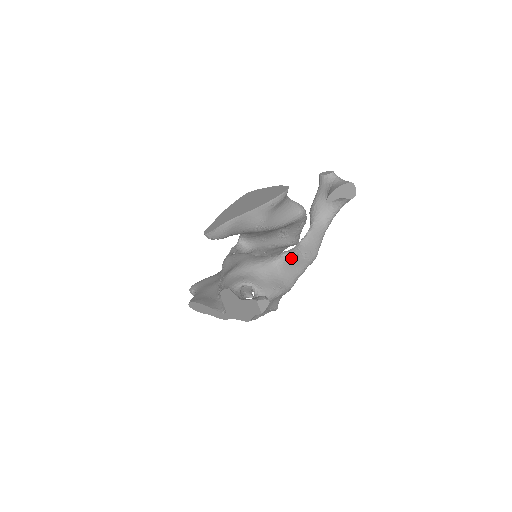
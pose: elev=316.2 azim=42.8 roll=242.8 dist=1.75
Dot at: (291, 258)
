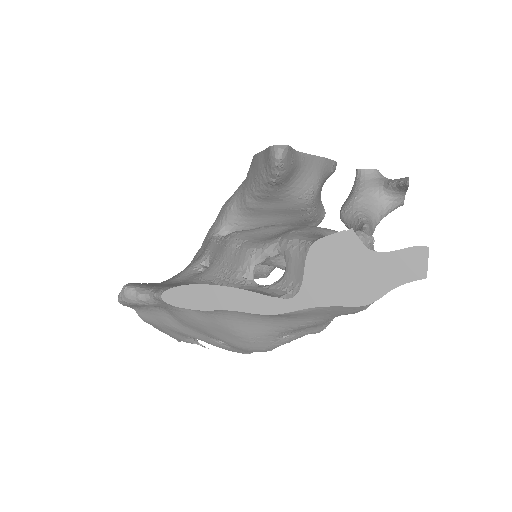
Dot at: (369, 242)
